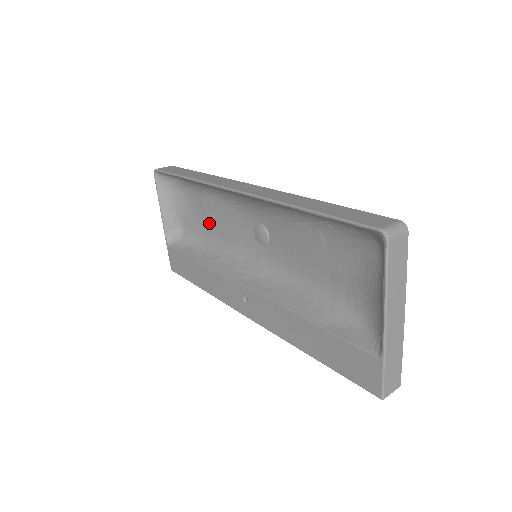
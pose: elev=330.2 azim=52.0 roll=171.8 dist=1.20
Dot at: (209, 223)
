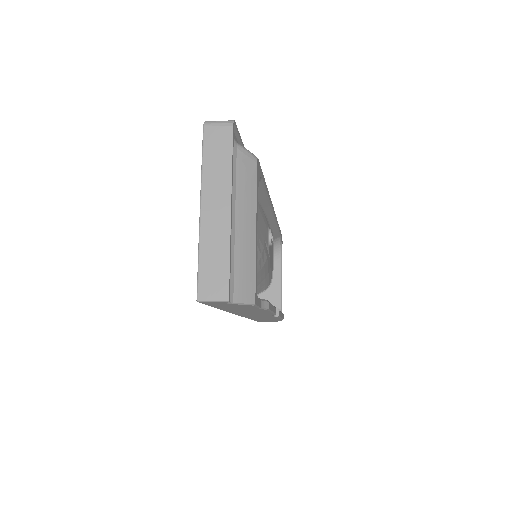
Dot at: occluded
